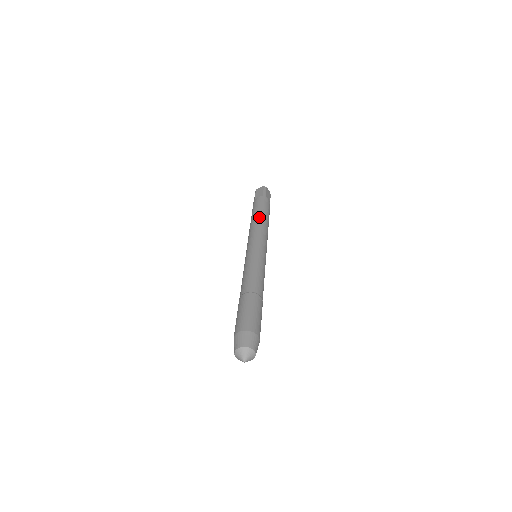
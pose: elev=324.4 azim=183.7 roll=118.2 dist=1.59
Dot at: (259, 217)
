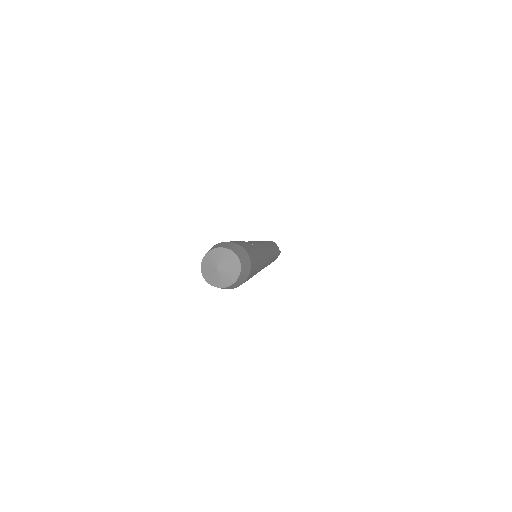
Dot at: occluded
